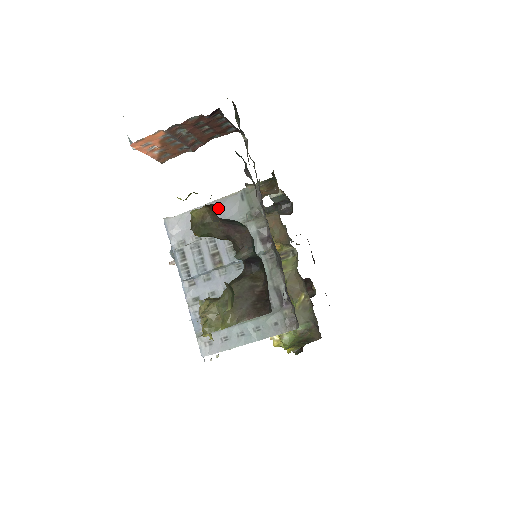
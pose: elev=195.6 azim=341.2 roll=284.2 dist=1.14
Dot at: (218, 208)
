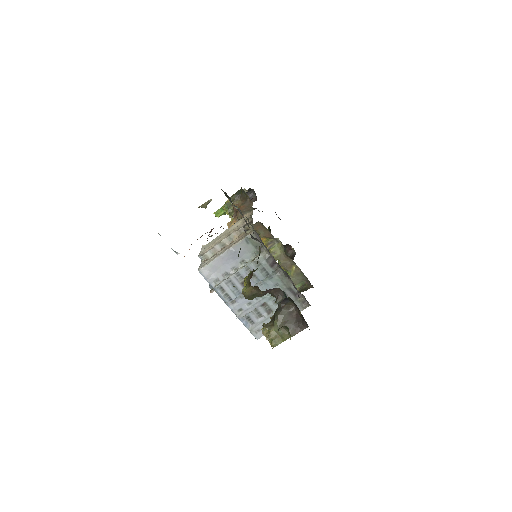
Dot at: (233, 253)
